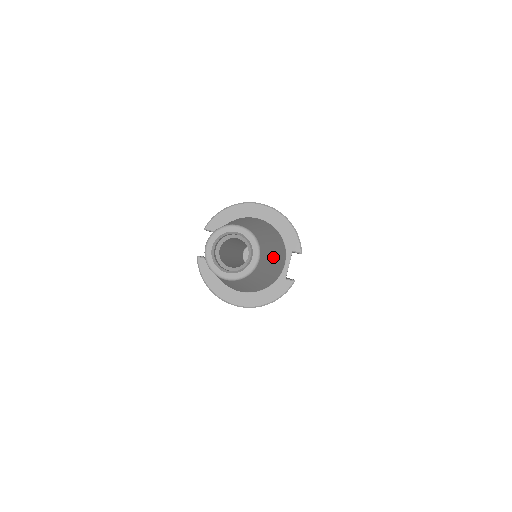
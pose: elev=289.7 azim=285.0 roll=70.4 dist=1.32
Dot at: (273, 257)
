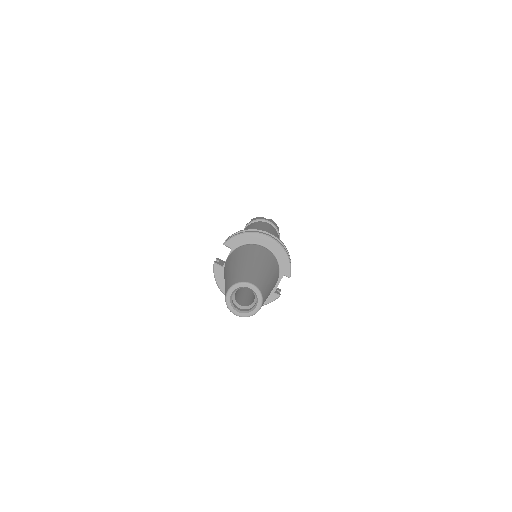
Dot at: occluded
